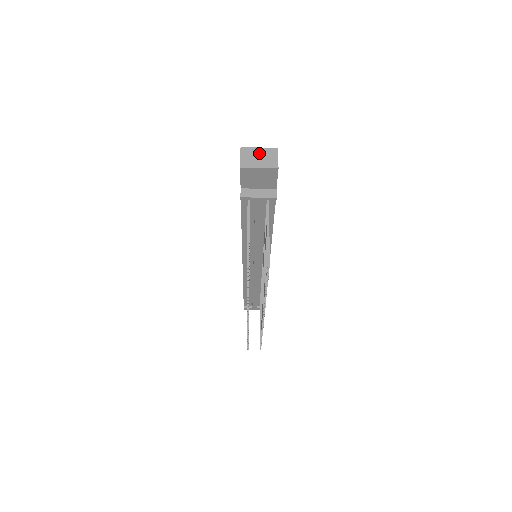
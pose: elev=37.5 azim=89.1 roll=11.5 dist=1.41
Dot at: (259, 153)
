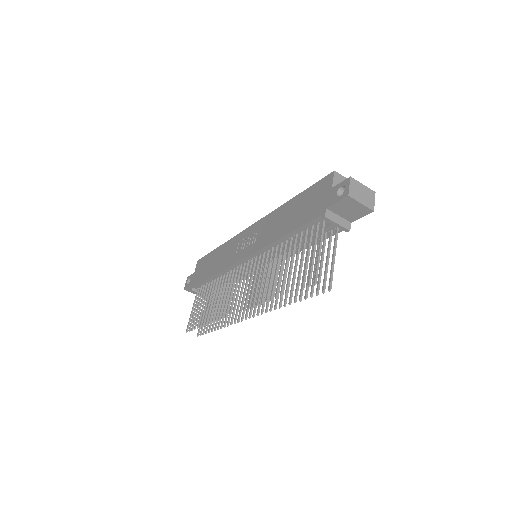
Dot at: (363, 189)
